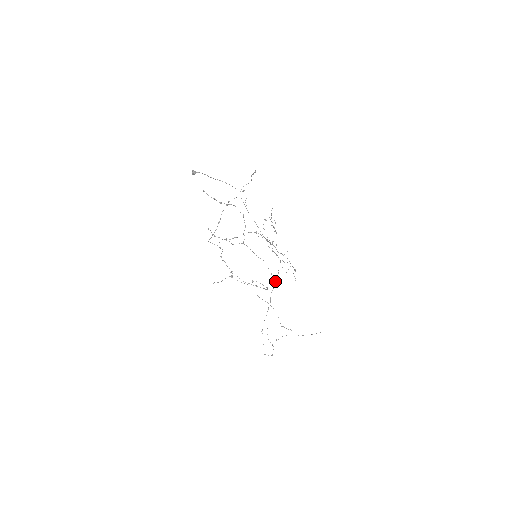
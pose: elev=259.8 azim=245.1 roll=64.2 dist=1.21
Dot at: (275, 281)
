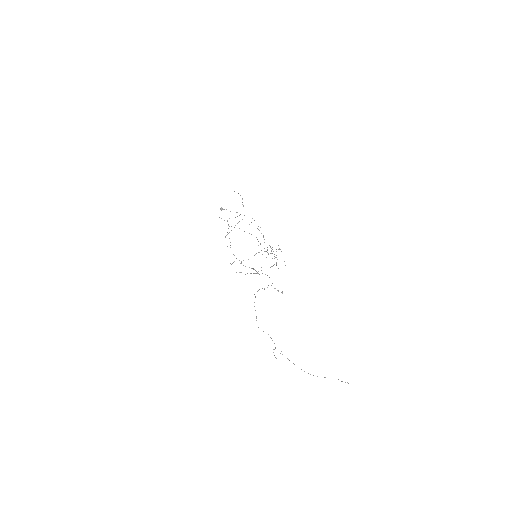
Dot at: occluded
